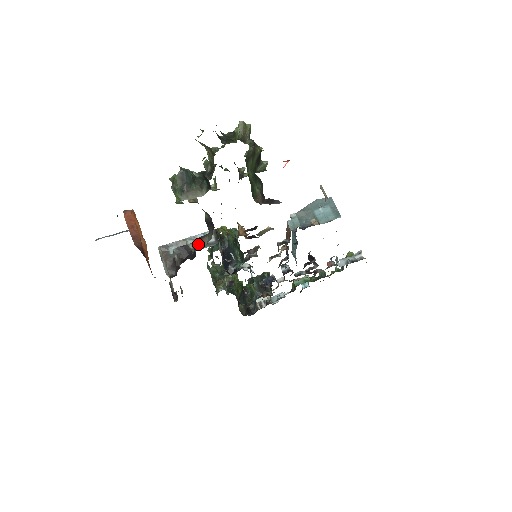
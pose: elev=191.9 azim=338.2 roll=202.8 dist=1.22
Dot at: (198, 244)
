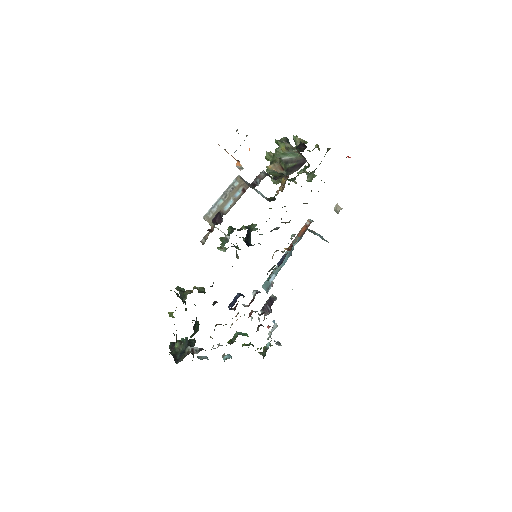
Dot at: occluded
